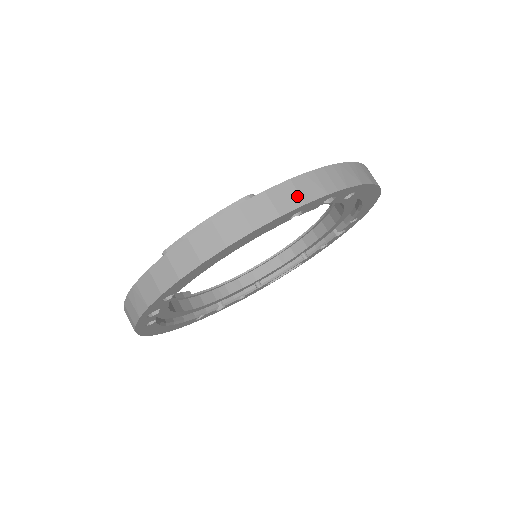
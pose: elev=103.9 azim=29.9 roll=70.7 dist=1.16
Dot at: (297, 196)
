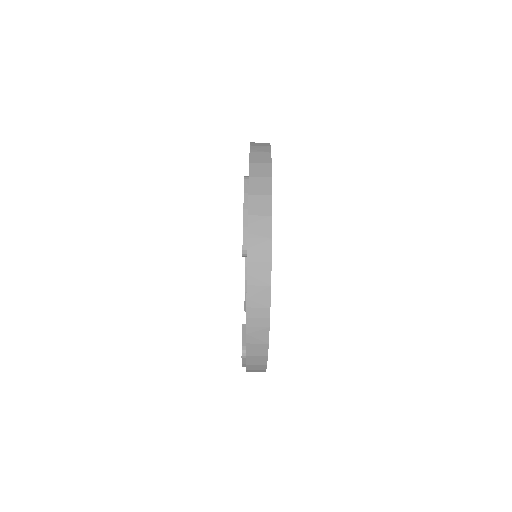
Dot at: (260, 345)
